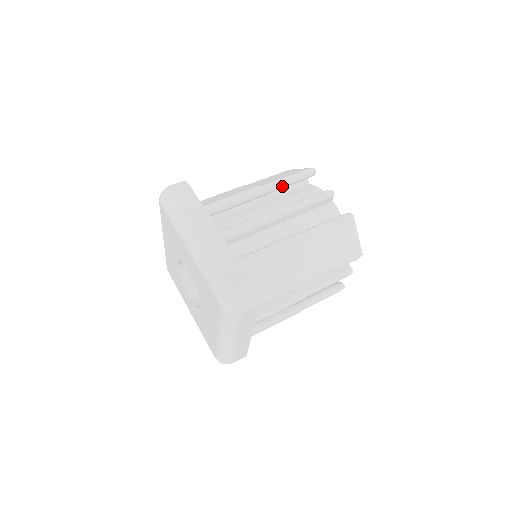
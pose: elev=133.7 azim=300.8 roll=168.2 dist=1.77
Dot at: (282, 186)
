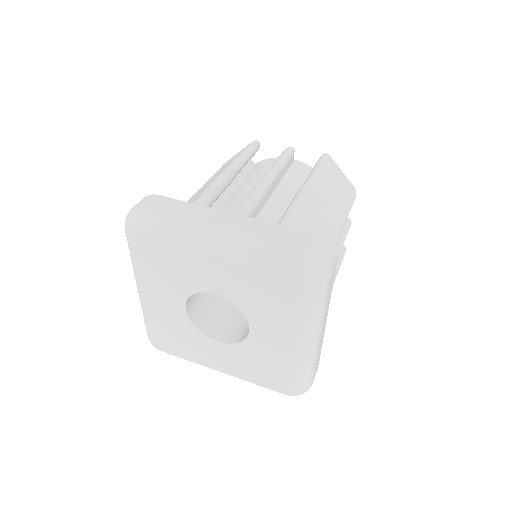
Dot at: (243, 164)
